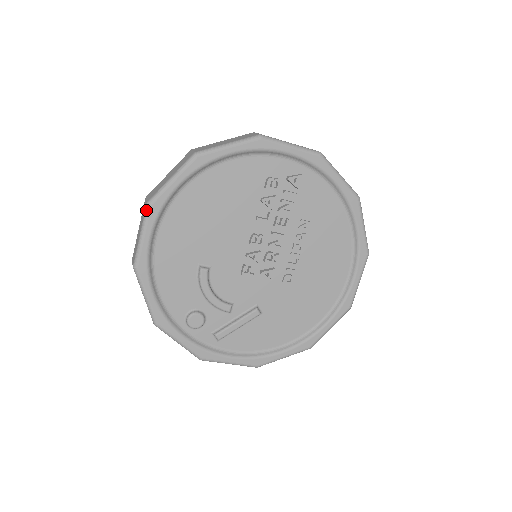
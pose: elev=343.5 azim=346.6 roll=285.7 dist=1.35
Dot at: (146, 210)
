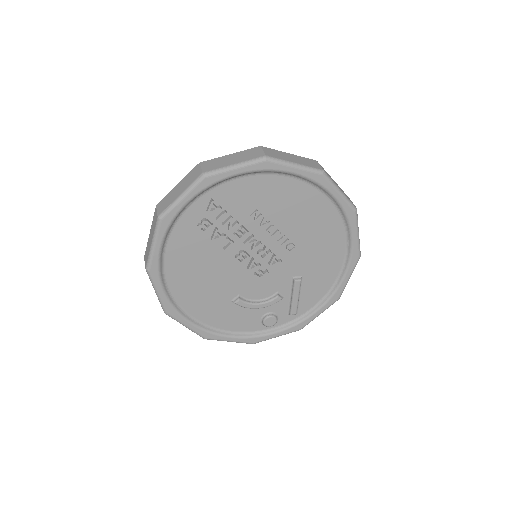
Dot at: occluded
